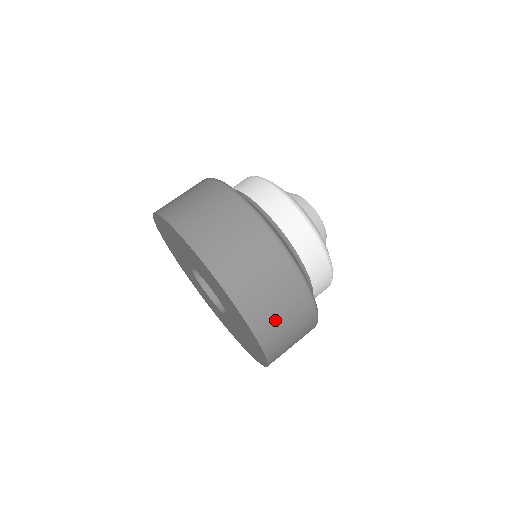
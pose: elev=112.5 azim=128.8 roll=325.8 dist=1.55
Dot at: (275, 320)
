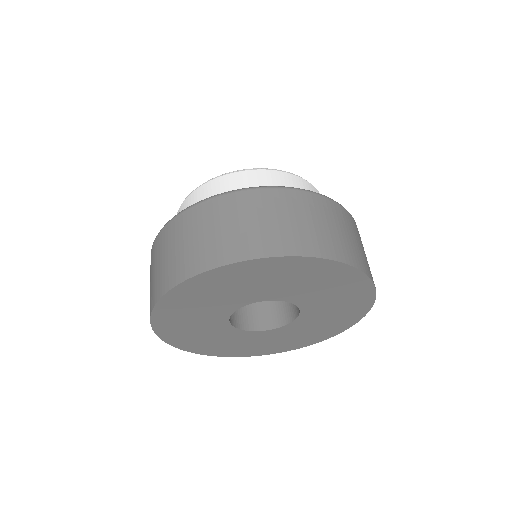
Dot at: (266, 231)
